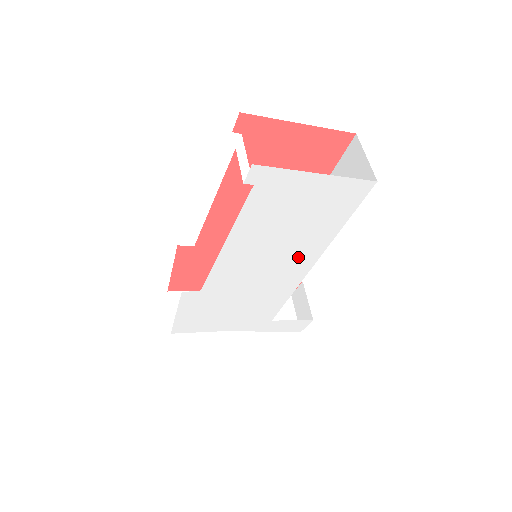
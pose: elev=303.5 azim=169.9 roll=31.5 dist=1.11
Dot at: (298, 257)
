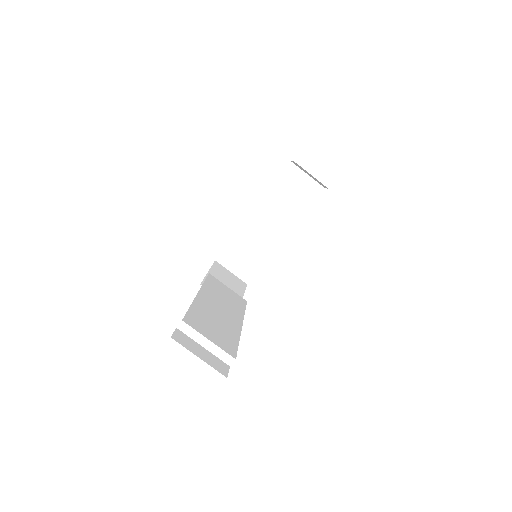
Dot at: occluded
